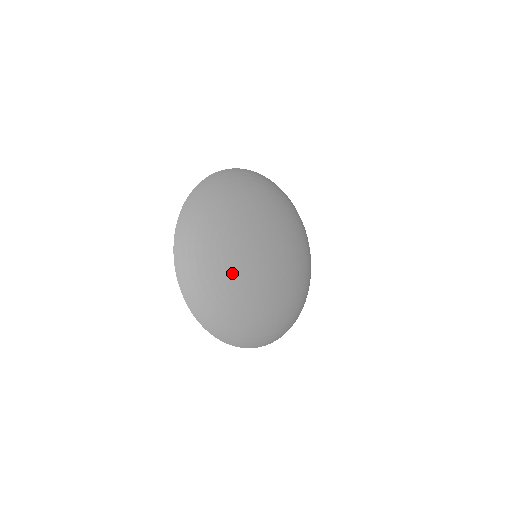
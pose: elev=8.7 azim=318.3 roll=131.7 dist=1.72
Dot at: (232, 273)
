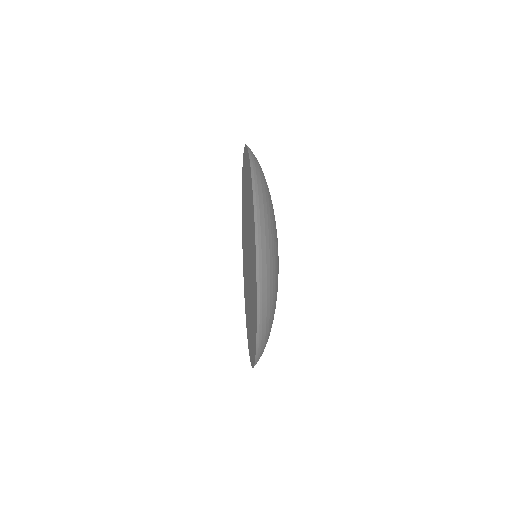
Dot at: occluded
